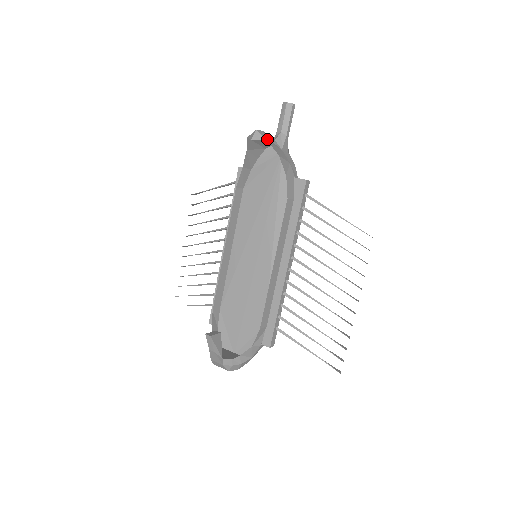
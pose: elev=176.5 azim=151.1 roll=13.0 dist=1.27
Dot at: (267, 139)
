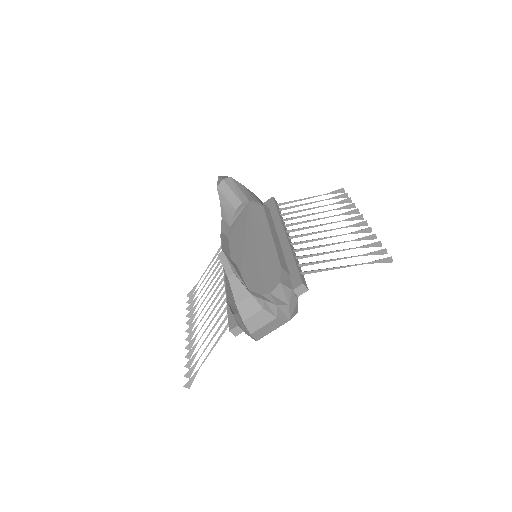
Dot at: (231, 182)
